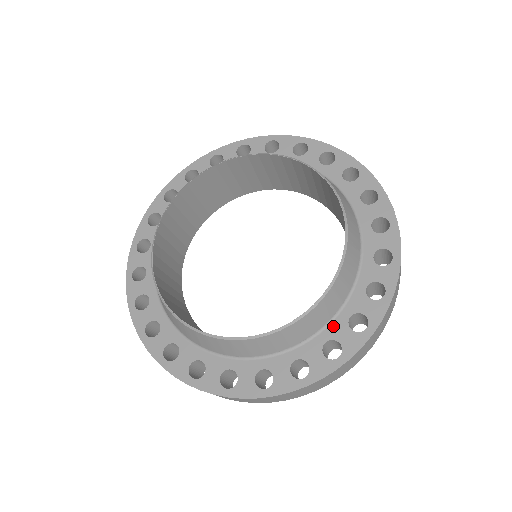
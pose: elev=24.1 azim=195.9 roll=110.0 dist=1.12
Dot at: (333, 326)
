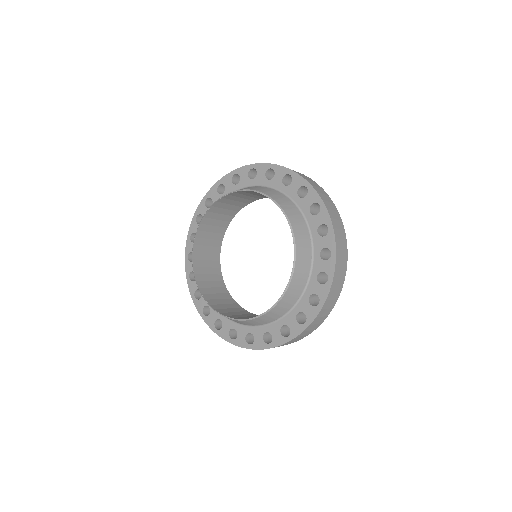
Dot at: (273, 326)
